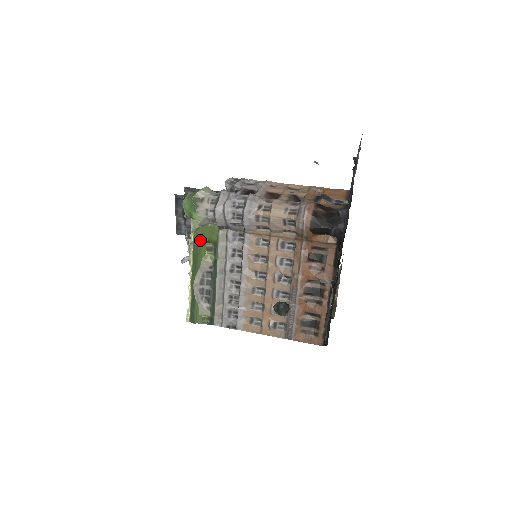
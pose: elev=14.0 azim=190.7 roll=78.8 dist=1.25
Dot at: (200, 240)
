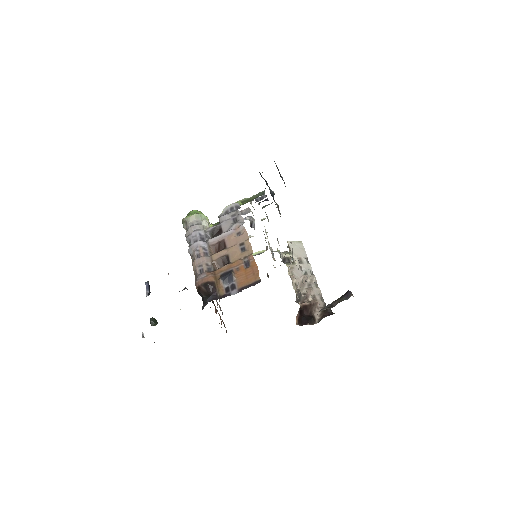
Dot at: occluded
